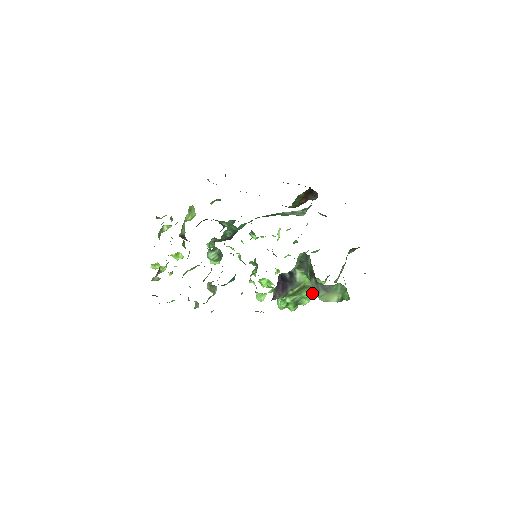
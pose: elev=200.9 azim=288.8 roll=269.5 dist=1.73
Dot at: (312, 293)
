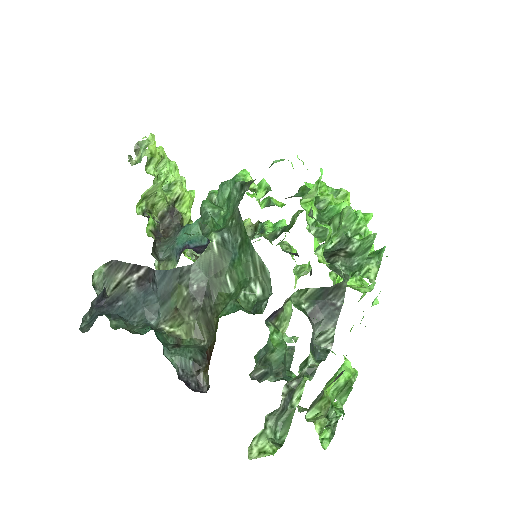
Dot at: occluded
